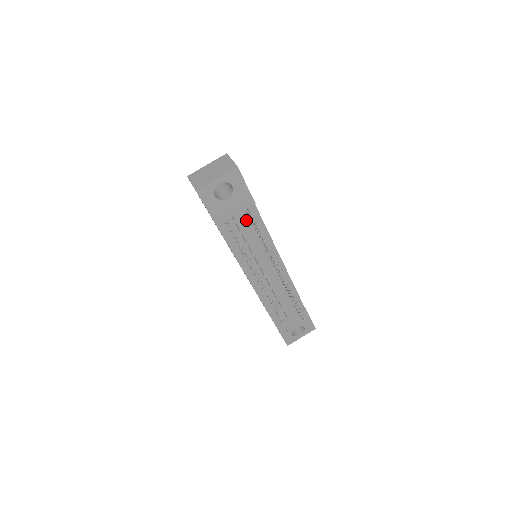
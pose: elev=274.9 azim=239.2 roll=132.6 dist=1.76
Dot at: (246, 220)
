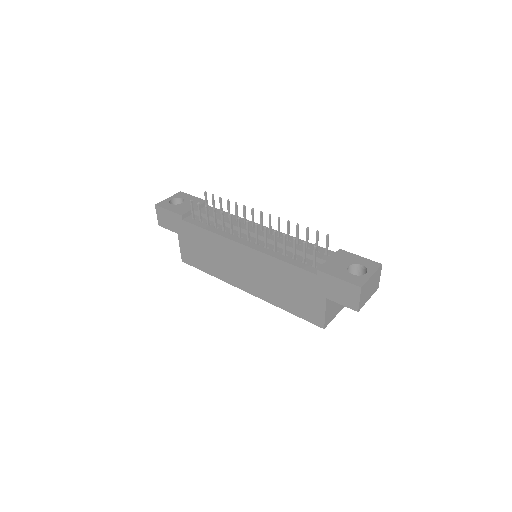
Dot at: occluded
